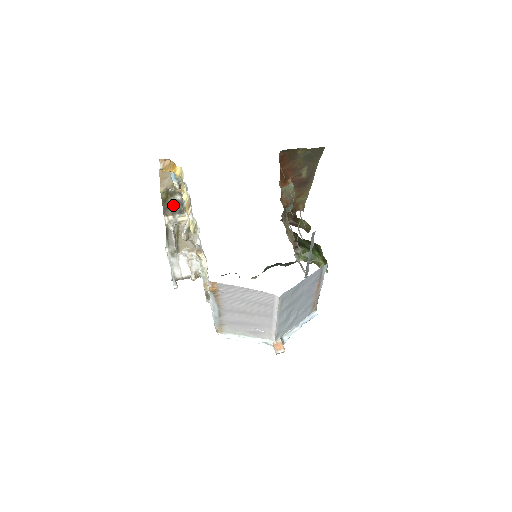
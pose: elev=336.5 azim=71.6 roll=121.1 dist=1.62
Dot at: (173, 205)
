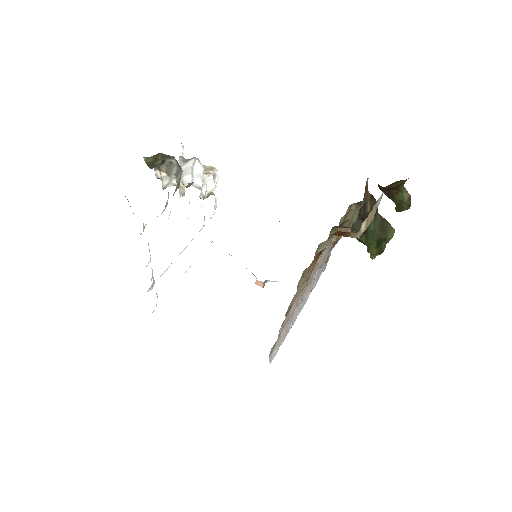
Dot at: occluded
